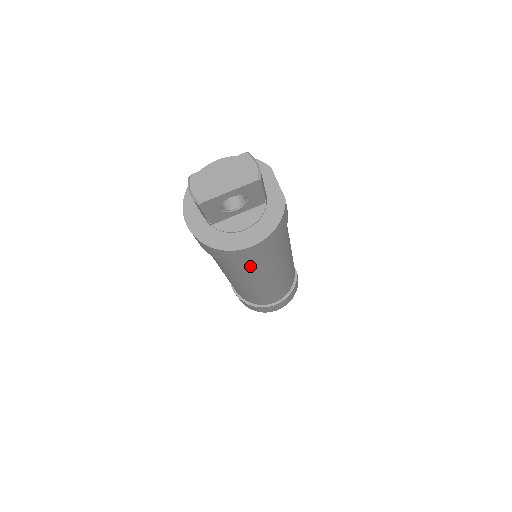
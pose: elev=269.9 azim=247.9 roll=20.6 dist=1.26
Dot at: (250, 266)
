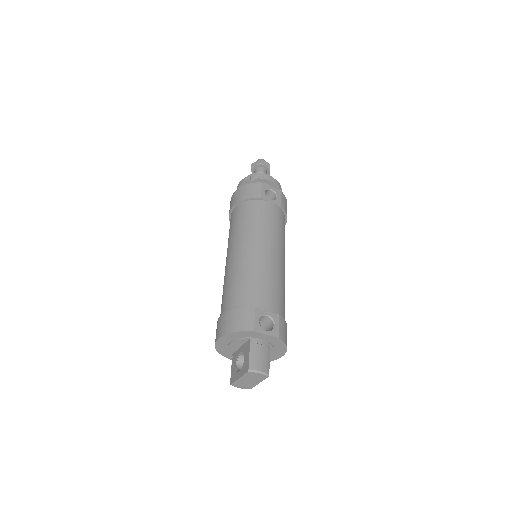
Dot at: occluded
